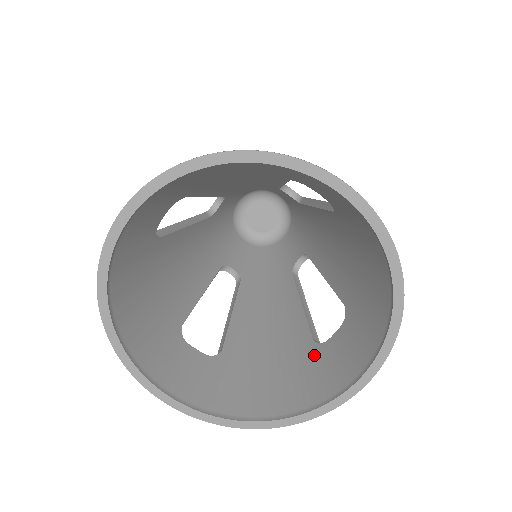
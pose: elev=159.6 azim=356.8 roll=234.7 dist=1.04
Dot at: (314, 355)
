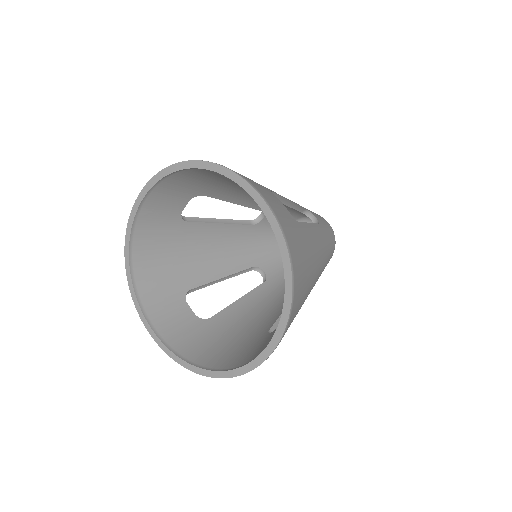
Dot at: (260, 339)
